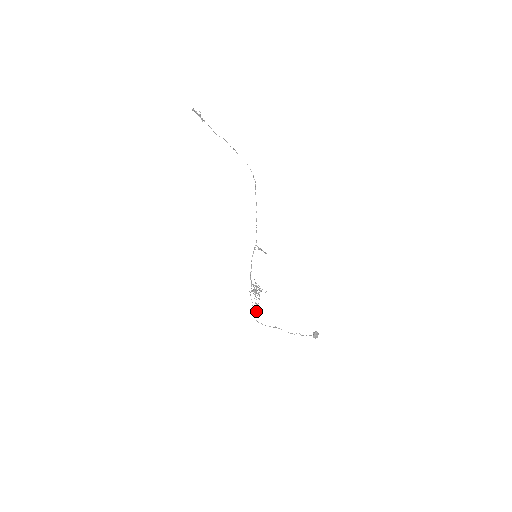
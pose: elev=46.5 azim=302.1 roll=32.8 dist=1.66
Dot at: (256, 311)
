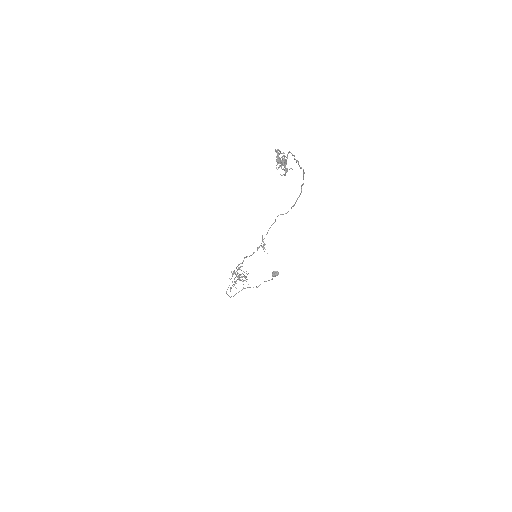
Dot at: (231, 288)
